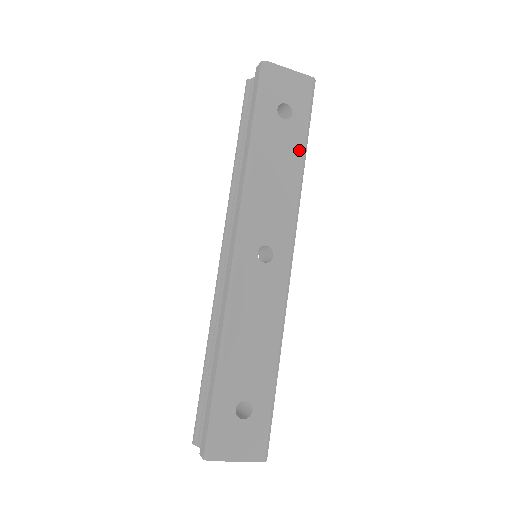
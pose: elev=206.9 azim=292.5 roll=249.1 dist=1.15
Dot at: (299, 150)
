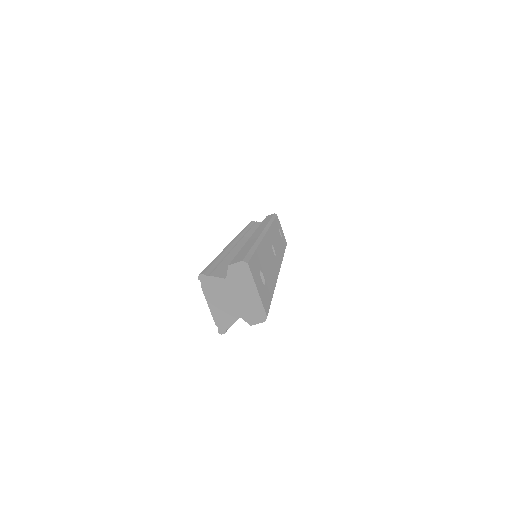
Dot at: (283, 249)
